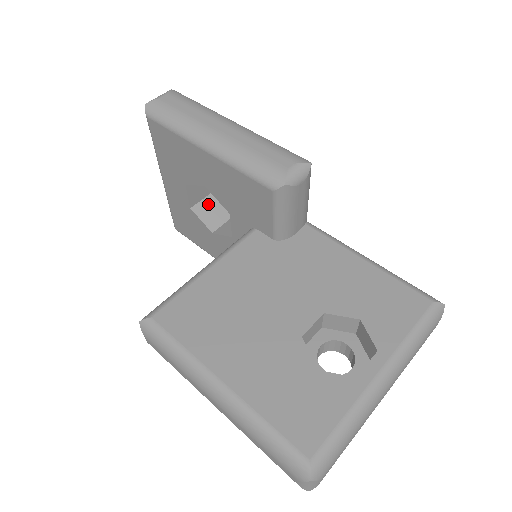
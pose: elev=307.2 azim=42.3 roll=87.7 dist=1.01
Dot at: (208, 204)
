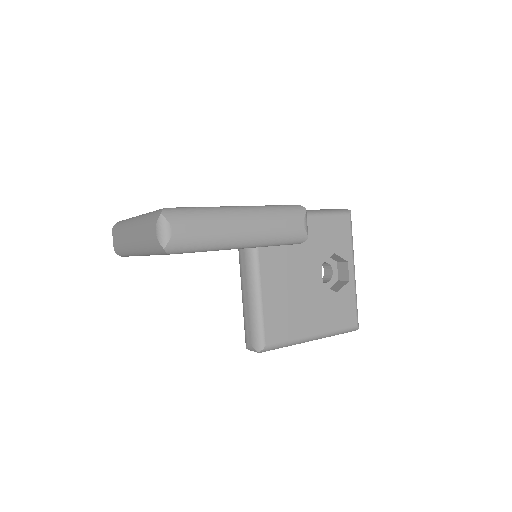
Dot at: occluded
